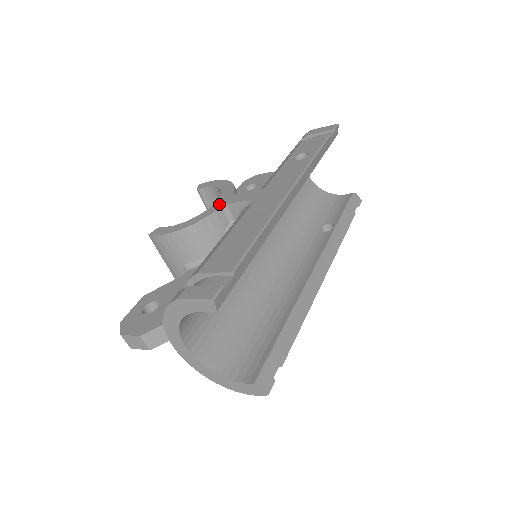
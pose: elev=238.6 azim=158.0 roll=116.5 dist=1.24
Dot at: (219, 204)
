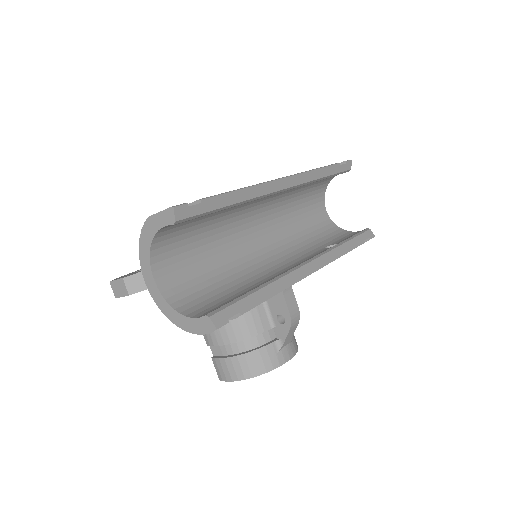
Dot at: occluded
